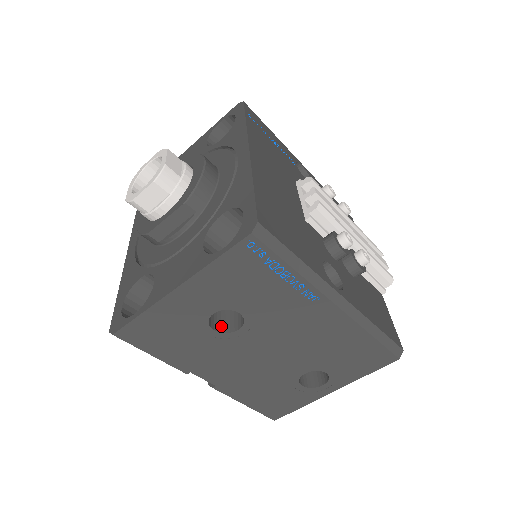
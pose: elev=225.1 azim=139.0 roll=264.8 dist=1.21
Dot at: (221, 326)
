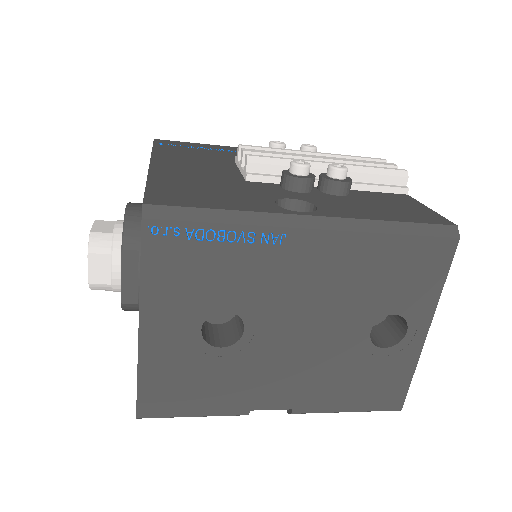
Dot at: (230, 339)
